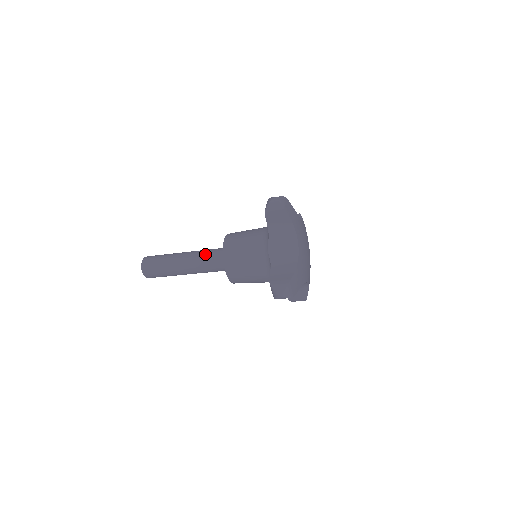
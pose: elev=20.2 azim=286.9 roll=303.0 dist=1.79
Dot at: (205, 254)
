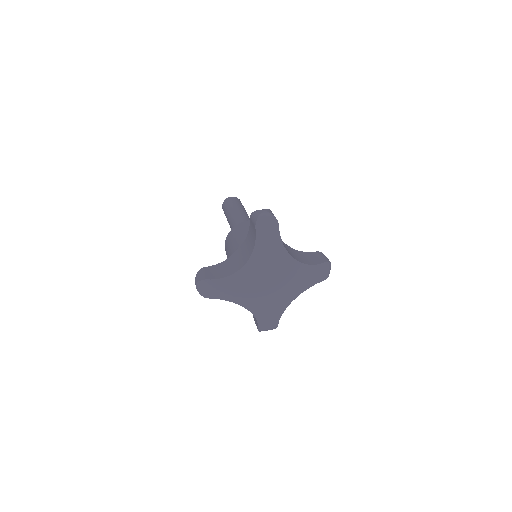
Dot at: occluded
